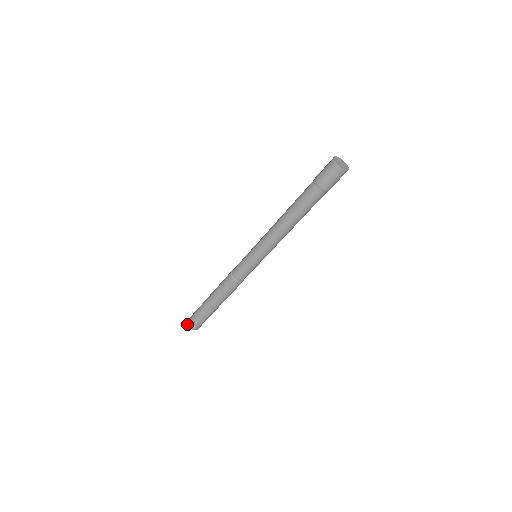
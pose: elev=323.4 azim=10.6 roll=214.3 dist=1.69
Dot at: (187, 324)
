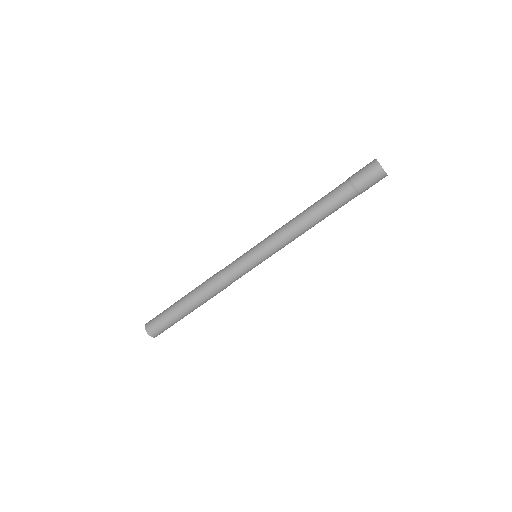
Dot at: (146, 323)
